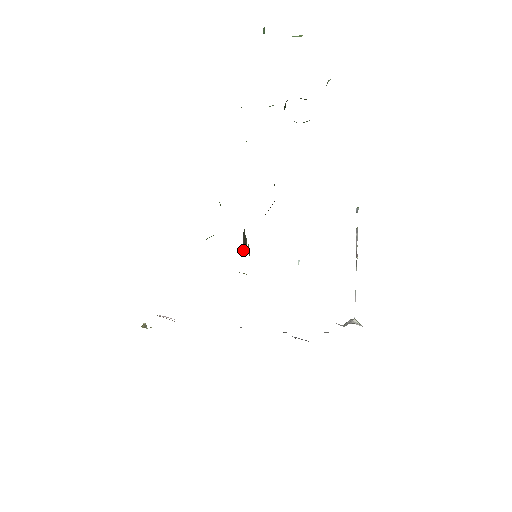
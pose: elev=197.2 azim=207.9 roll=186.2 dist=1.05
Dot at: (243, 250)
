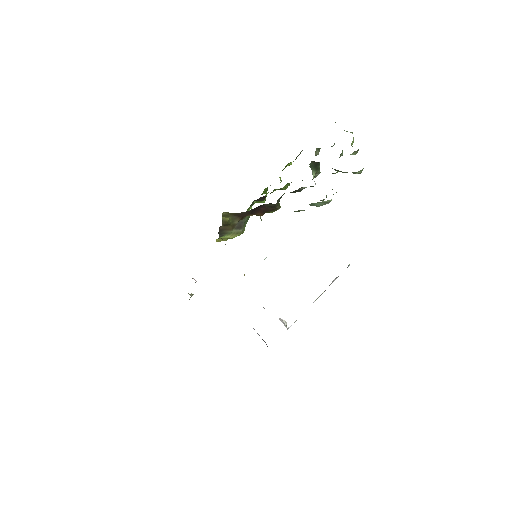
Dot at: (234, 231)
